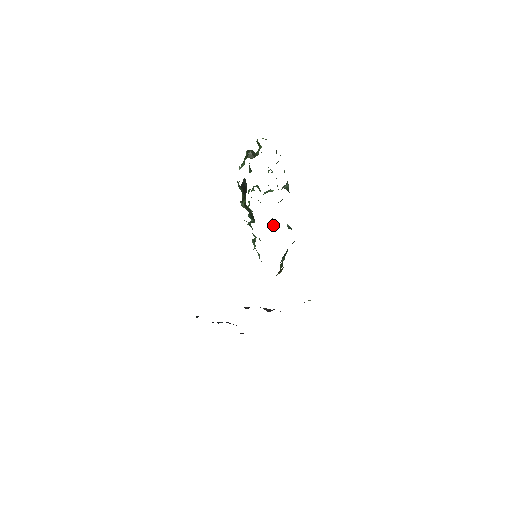
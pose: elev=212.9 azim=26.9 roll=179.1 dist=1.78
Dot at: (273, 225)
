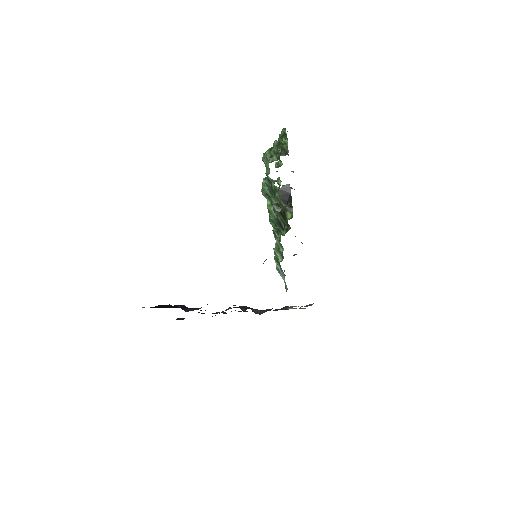
Dot at: occluded
